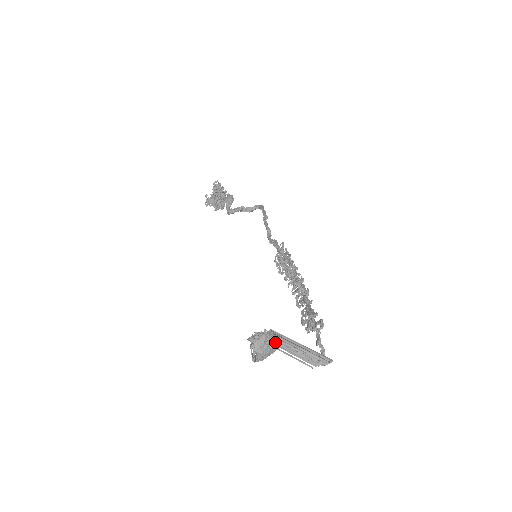
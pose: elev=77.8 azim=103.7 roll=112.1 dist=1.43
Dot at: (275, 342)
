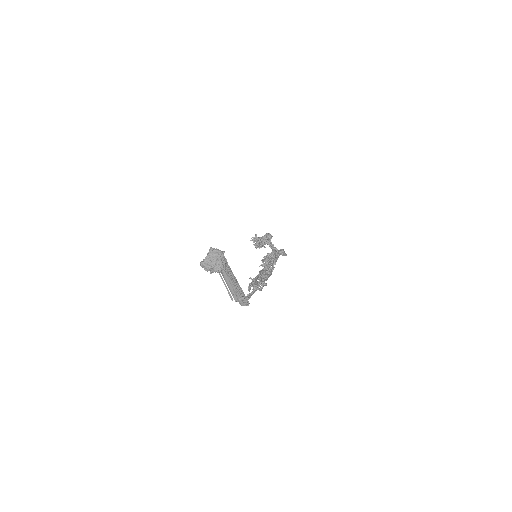
Dot at: (223, 265)
